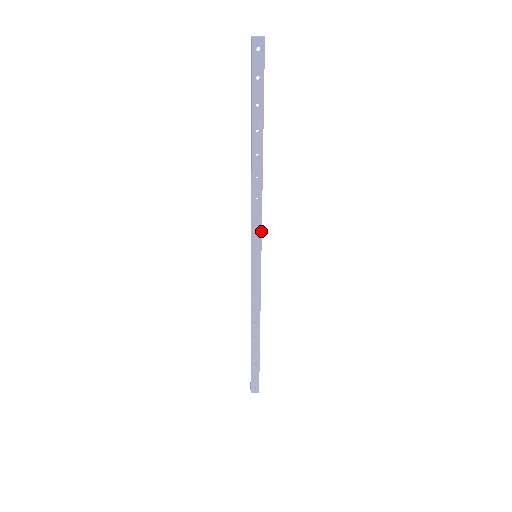
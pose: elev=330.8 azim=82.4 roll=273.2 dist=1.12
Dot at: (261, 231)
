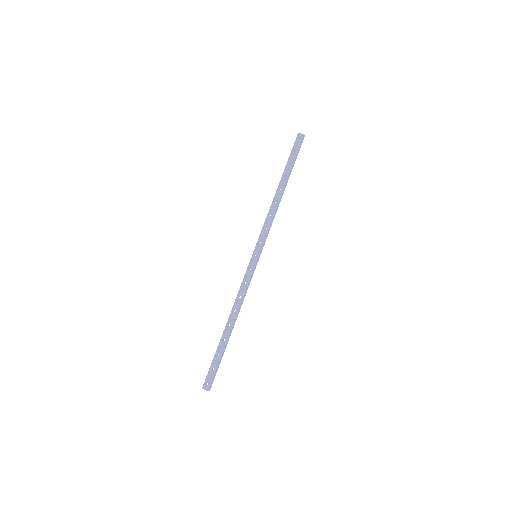
Dot at: (265, 237)
